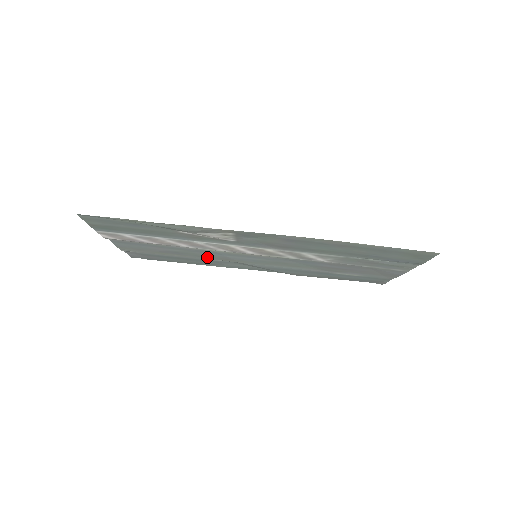
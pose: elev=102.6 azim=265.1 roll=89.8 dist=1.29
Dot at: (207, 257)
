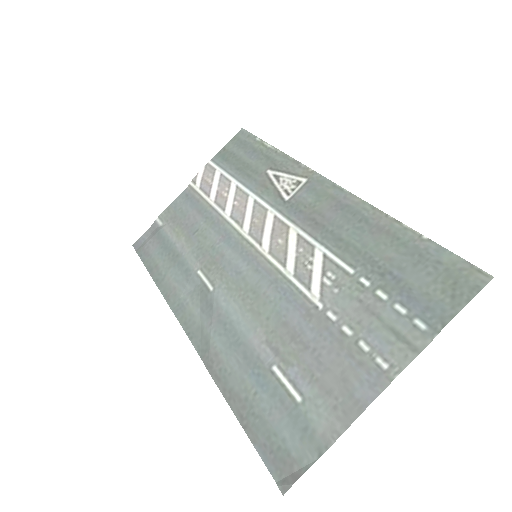
Dot at: (203, 253)
